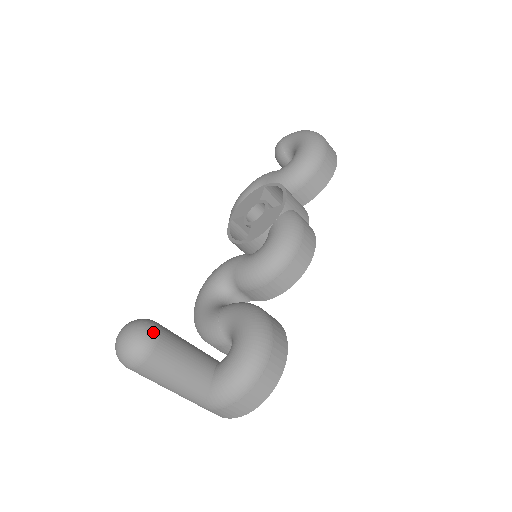
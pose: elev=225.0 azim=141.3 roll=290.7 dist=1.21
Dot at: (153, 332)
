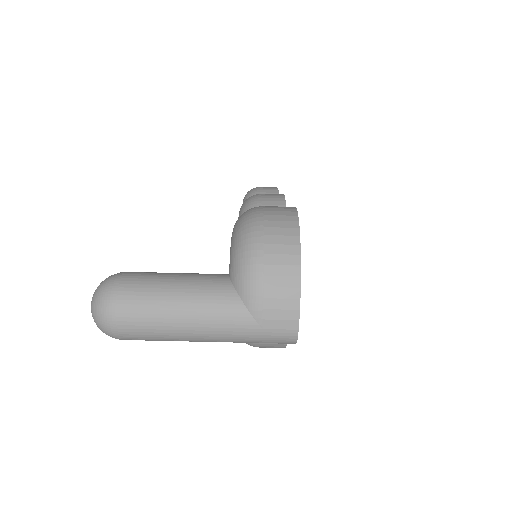
Dot at: occluded
